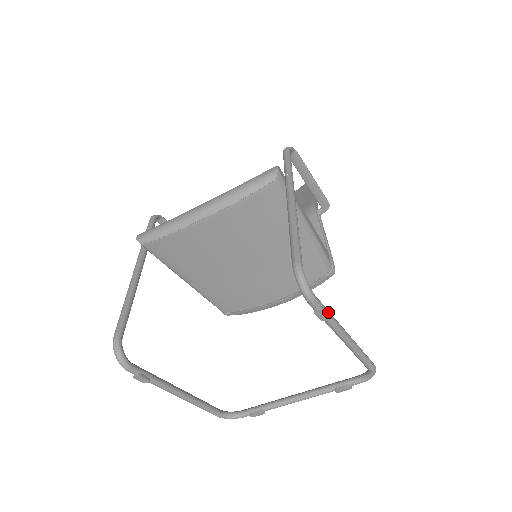
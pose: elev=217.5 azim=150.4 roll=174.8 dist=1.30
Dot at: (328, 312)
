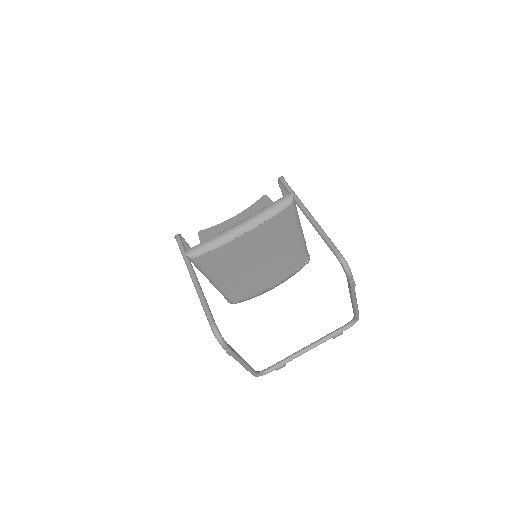
Dot at: occluded
